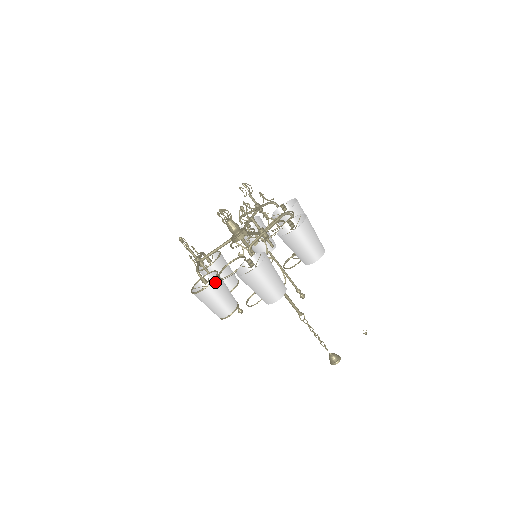
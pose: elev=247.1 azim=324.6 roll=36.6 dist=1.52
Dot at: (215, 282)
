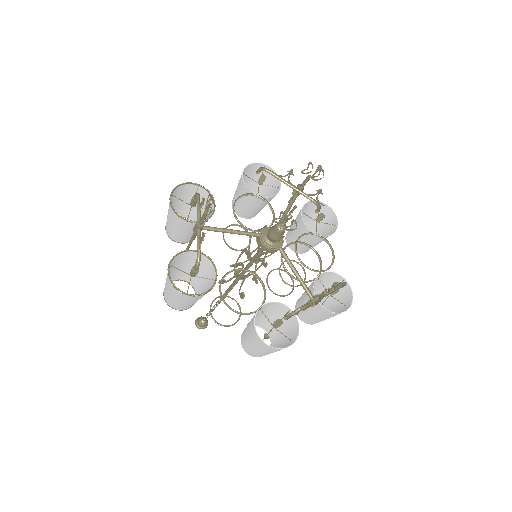
Dot at: (210, 290)
